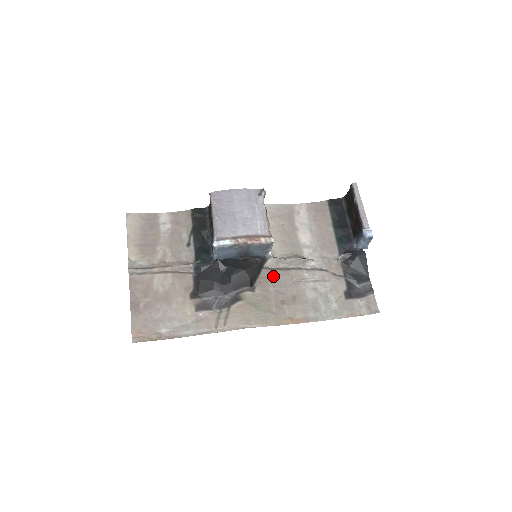
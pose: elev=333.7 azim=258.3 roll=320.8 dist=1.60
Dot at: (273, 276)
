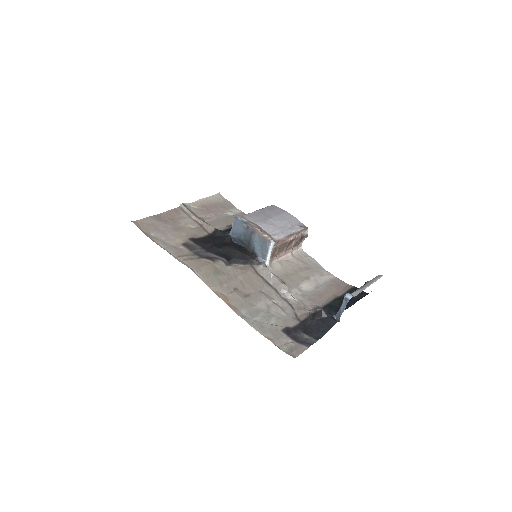
Dot at: (251, 274)
